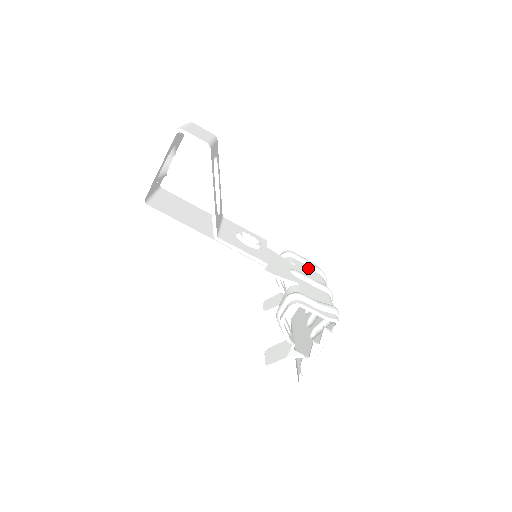
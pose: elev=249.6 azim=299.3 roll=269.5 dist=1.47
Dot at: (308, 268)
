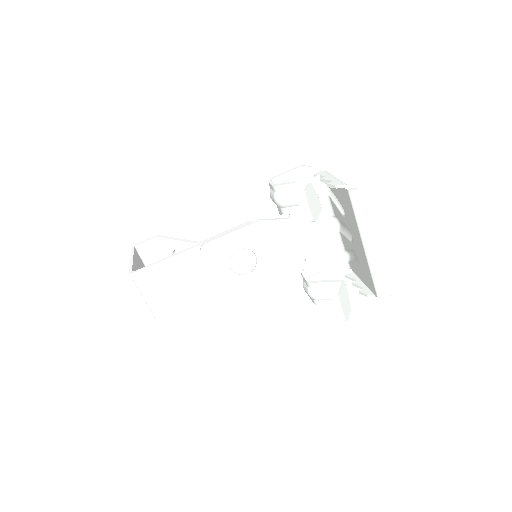
Dot at: (323, 260)
